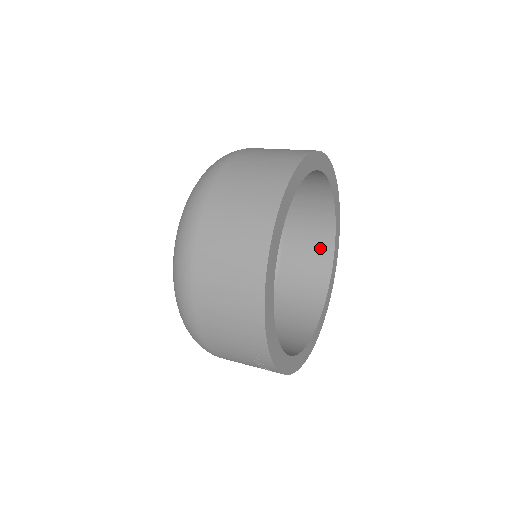
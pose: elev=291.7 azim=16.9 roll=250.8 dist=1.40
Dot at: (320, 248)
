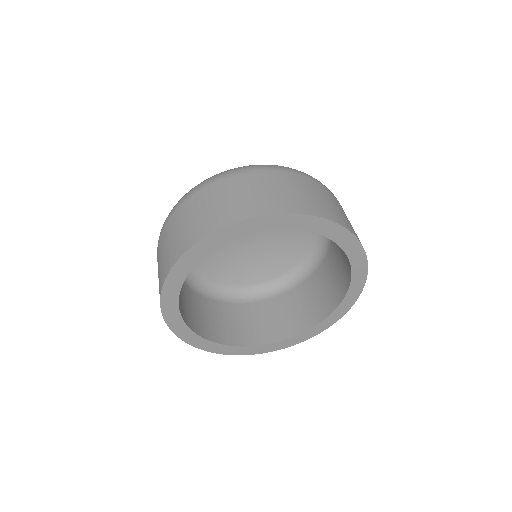
Dot at: (334, 293)
